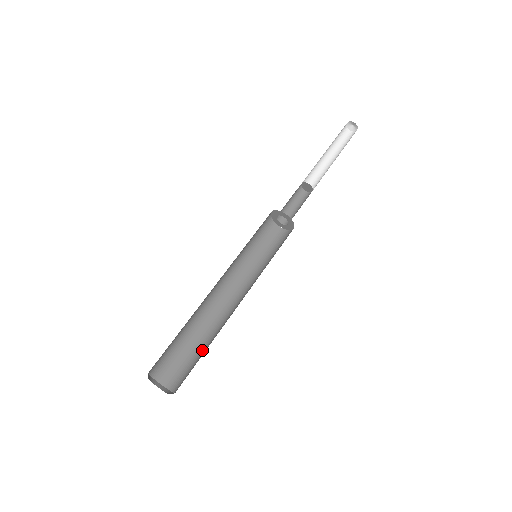
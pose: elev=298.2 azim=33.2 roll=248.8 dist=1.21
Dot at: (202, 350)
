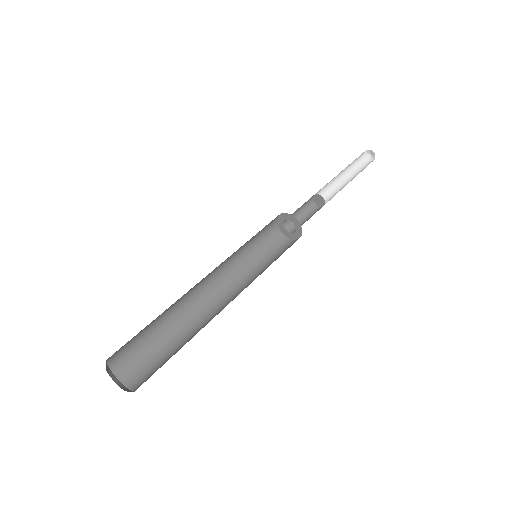
Dot at: (169, 342)
